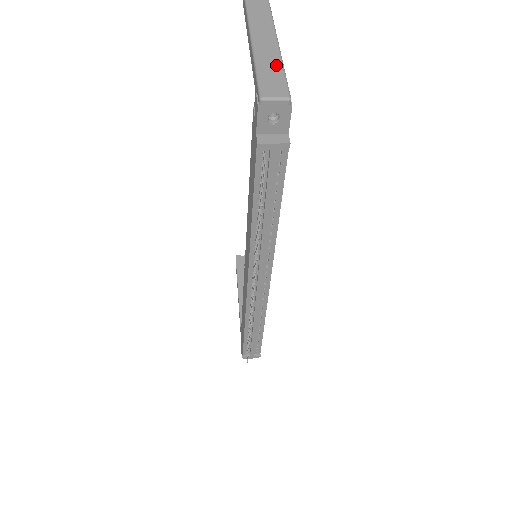
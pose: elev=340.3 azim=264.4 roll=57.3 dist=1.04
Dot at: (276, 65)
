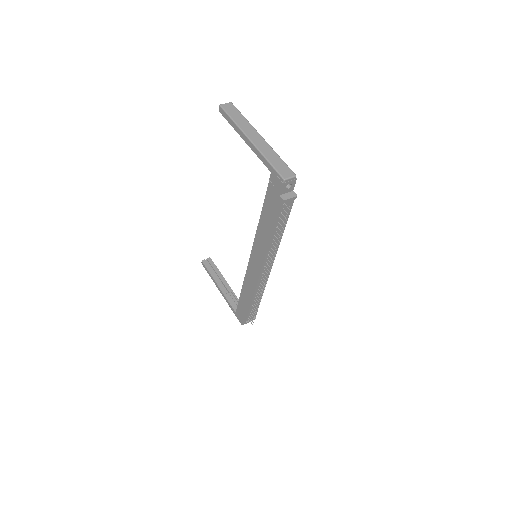
Dot at: (276, 157)
